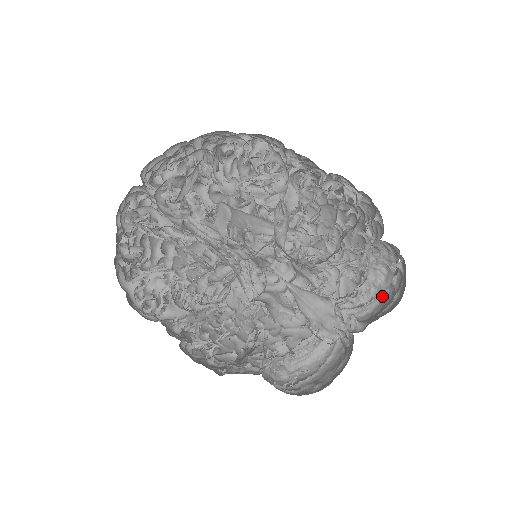
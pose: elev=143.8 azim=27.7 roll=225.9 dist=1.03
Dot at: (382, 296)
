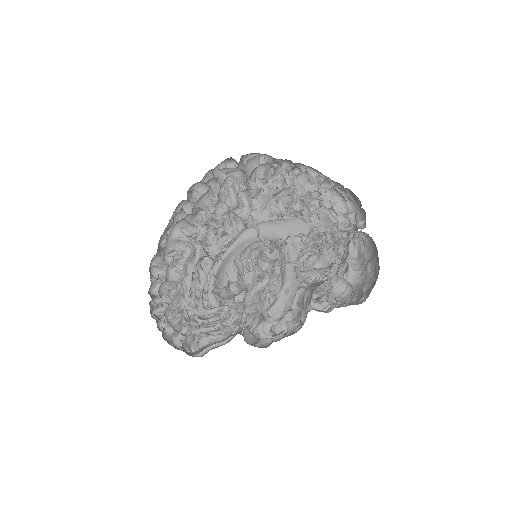
Dot at: (373, 243)
